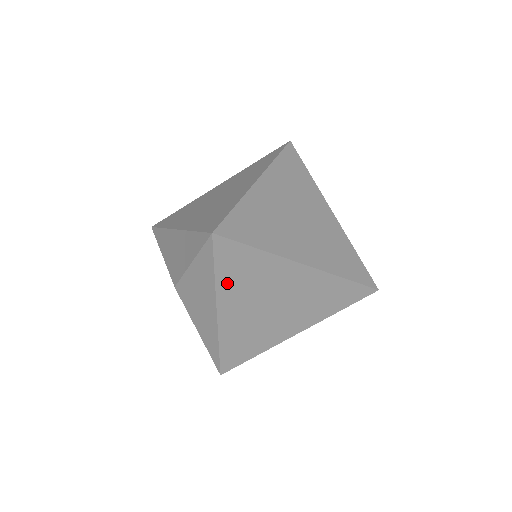
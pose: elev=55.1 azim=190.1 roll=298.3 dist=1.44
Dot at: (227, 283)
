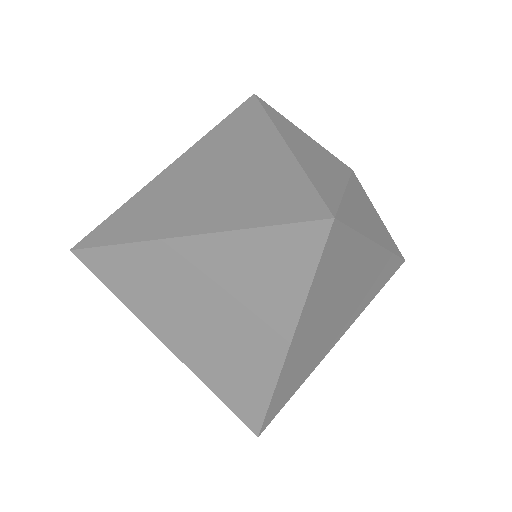
Dot at: (136, 302)
